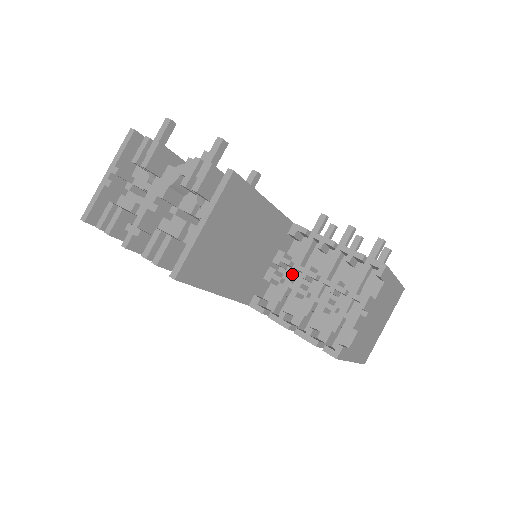
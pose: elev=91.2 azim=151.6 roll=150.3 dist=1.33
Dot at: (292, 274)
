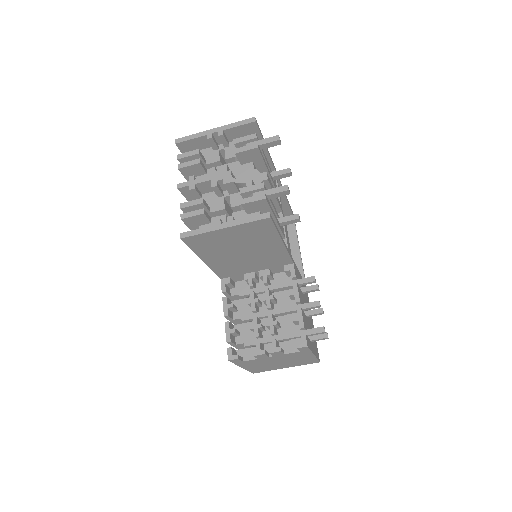
Dot at: (261, 289)
